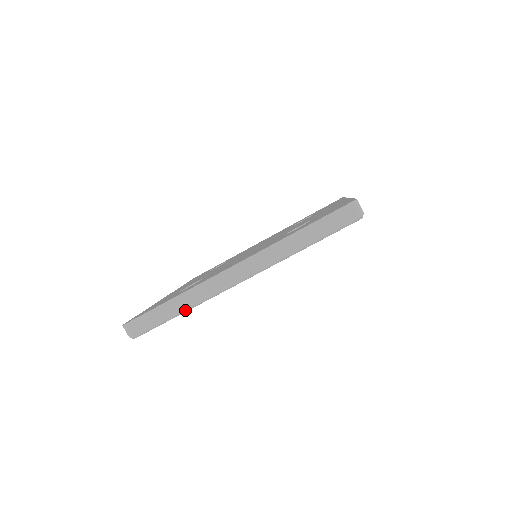
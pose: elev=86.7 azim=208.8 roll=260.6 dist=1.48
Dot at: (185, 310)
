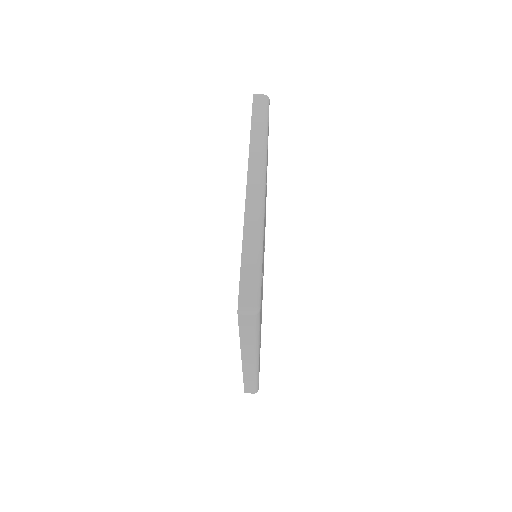
Dot at: (261, 242)
